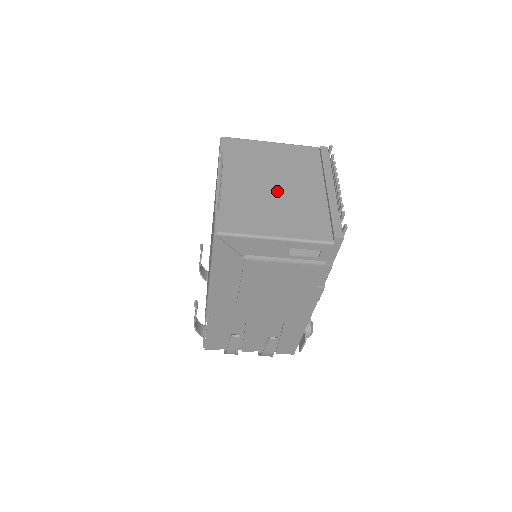
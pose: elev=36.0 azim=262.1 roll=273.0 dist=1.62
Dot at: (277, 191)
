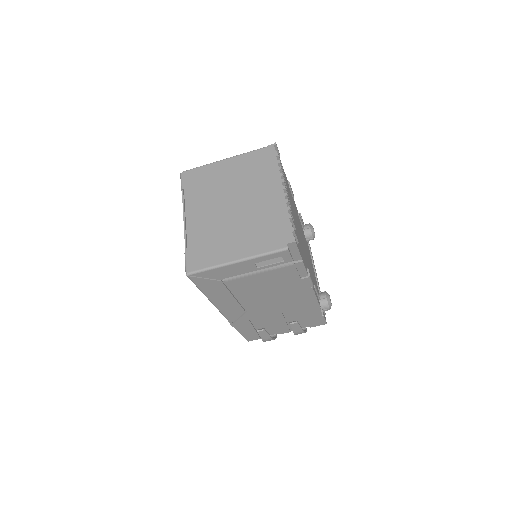
Dot at: (233, 212)
